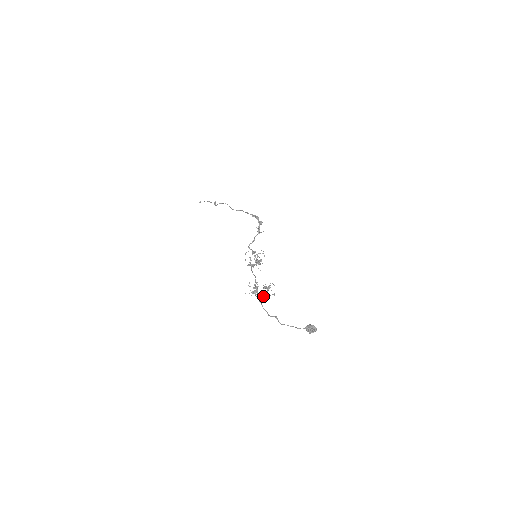
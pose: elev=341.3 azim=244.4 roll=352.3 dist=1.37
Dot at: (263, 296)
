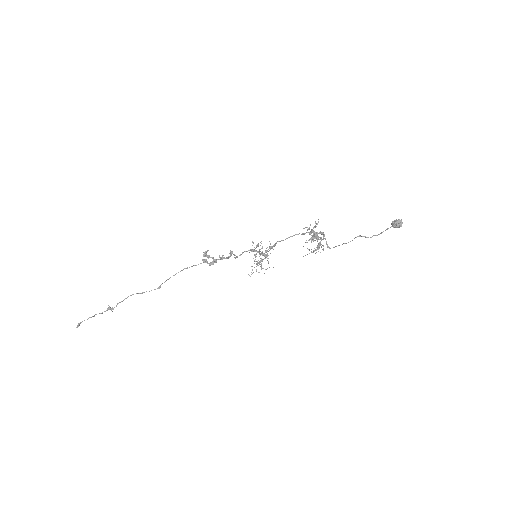
Dot at: (323, 238)
